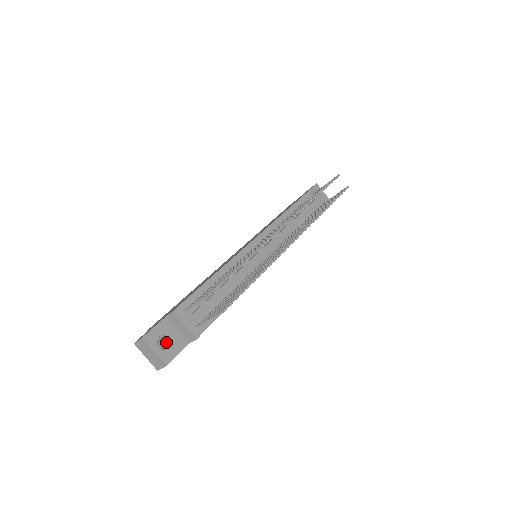
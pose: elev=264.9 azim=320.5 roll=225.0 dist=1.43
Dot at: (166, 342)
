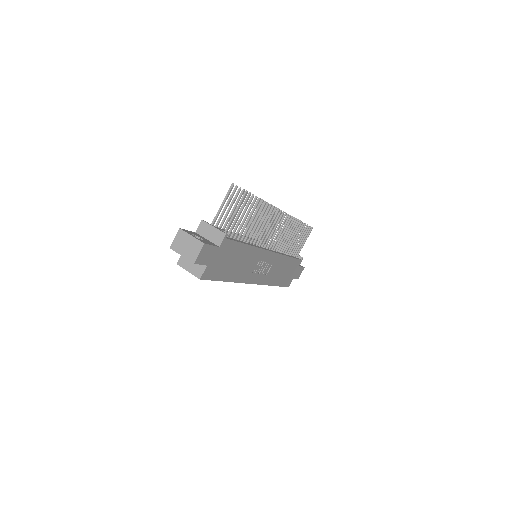
Dot at: occluded
